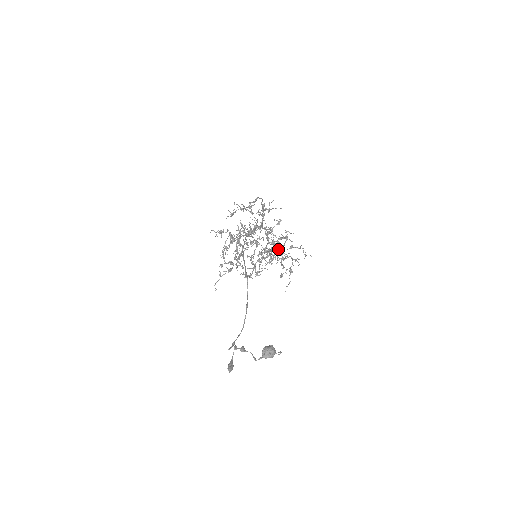
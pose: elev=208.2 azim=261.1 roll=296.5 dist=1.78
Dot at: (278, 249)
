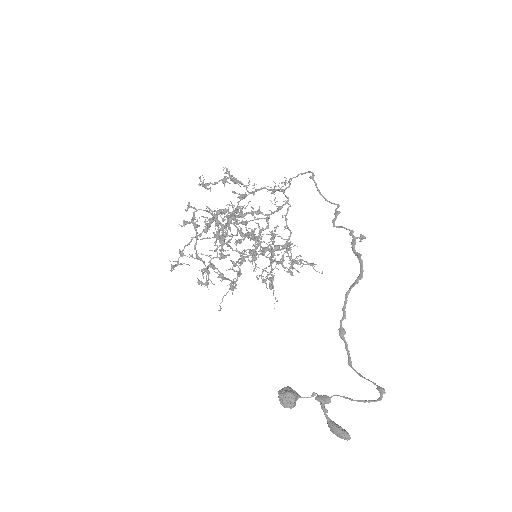
Dot at: occluded
